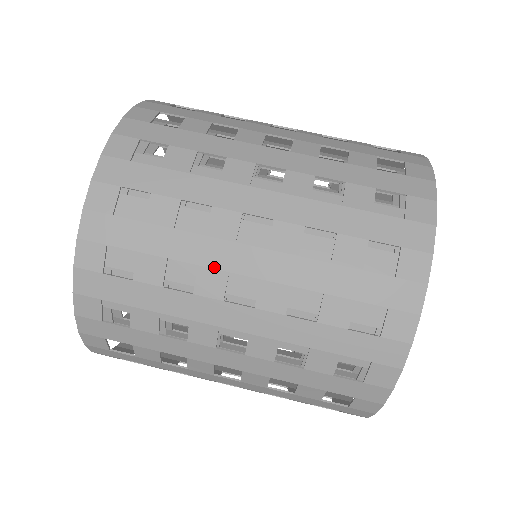
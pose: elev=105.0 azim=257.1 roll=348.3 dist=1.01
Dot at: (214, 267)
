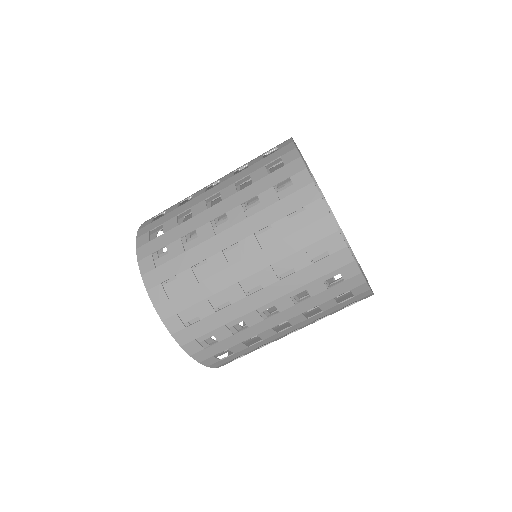
Dot at: (230, 285)
